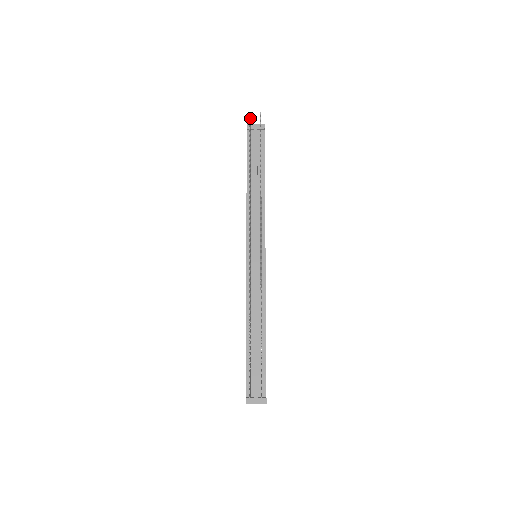
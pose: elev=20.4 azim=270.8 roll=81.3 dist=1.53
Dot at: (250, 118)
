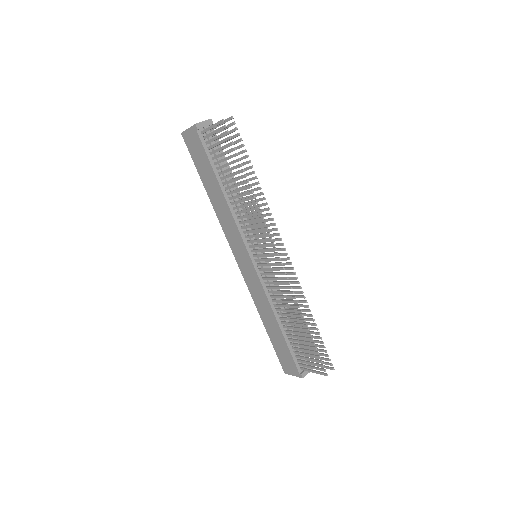
Dot at: occluded
